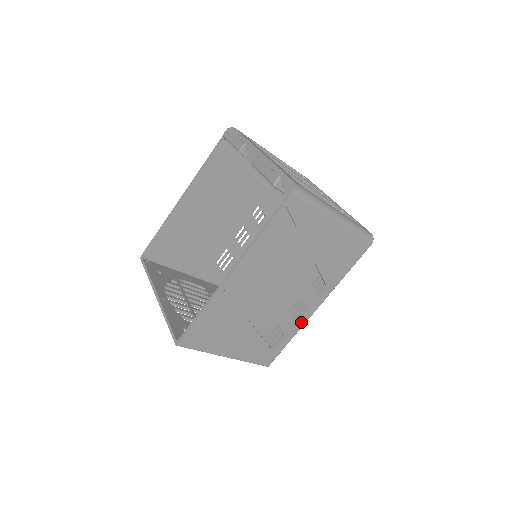
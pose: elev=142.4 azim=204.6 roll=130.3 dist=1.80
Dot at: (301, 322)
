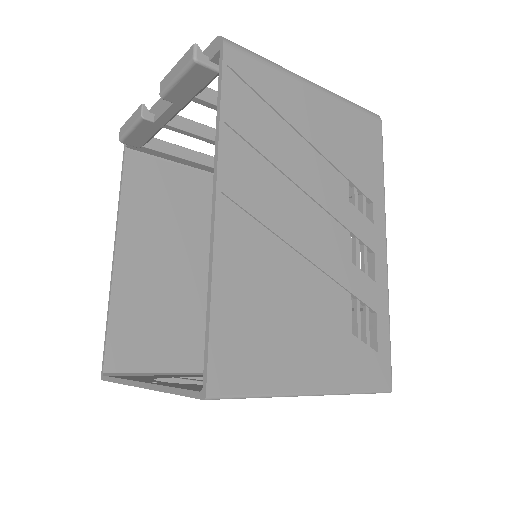
Dot at: (381, 280)
